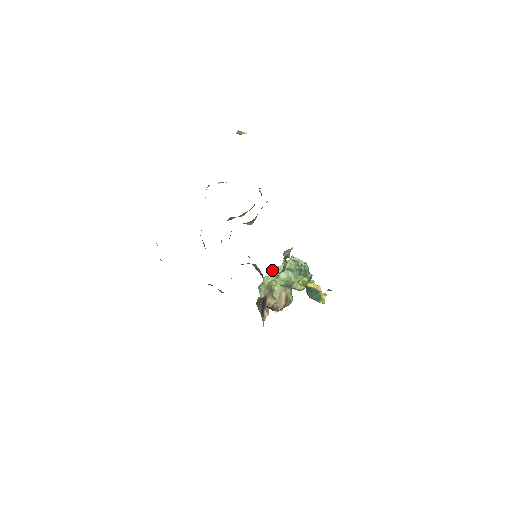
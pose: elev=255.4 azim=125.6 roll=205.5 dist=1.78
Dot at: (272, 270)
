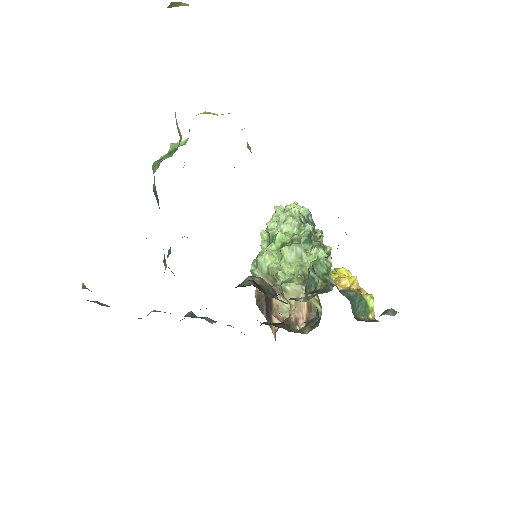
Dot at: occluded
